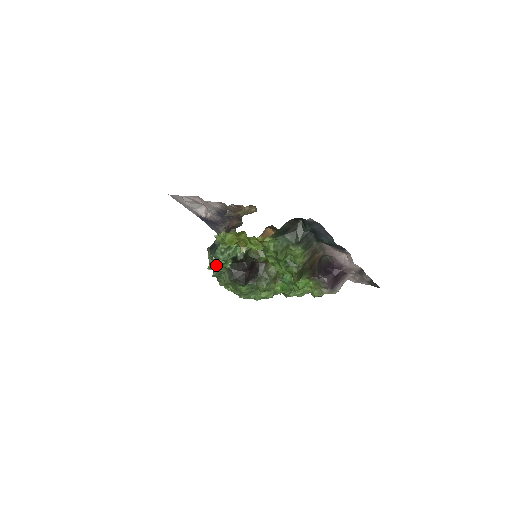
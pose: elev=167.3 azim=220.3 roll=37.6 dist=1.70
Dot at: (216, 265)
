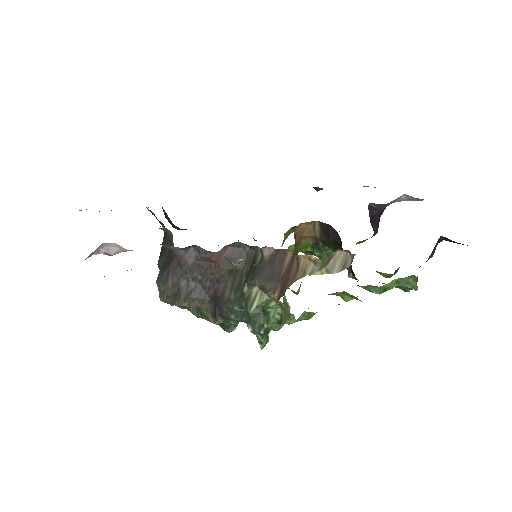
Dot at: (268, 335)
